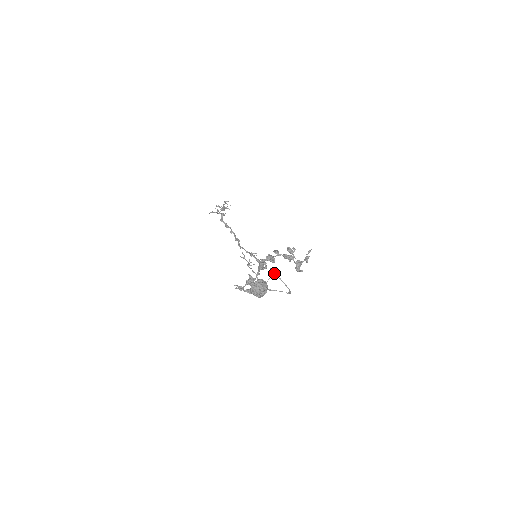
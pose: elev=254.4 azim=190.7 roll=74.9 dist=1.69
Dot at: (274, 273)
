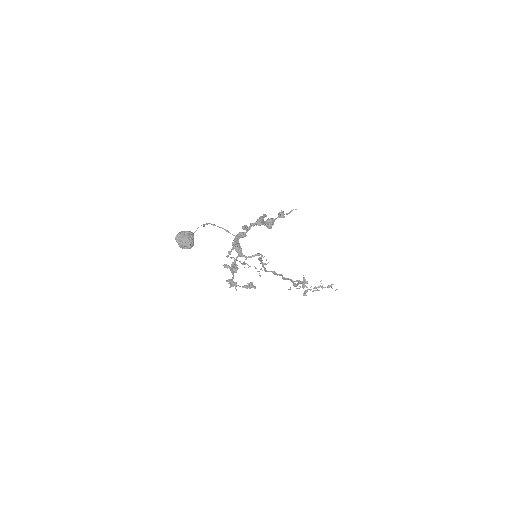
Dot at: occluded
